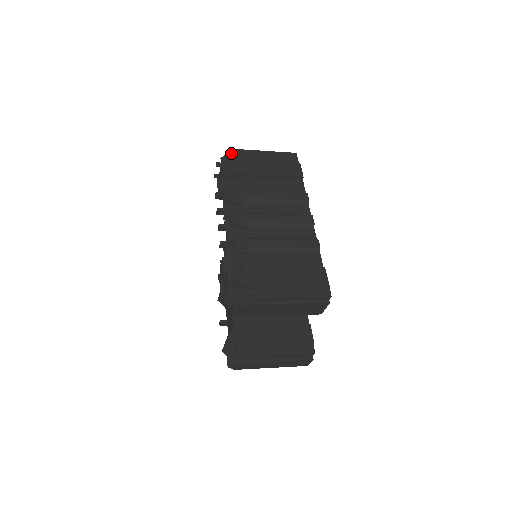
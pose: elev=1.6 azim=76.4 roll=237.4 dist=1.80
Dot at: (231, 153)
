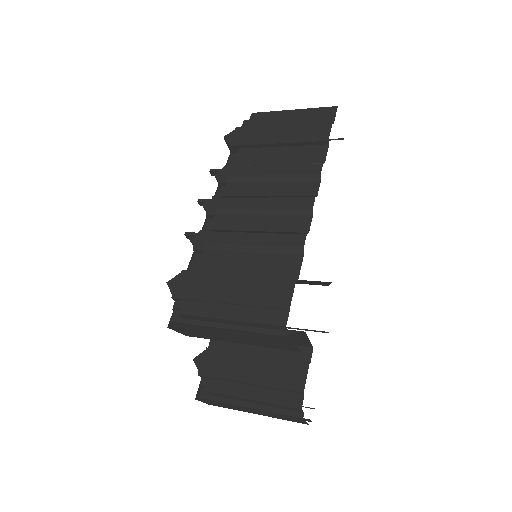
Dot at: occluded
